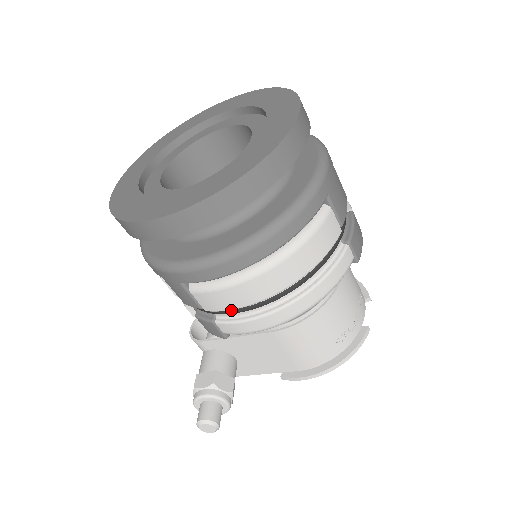
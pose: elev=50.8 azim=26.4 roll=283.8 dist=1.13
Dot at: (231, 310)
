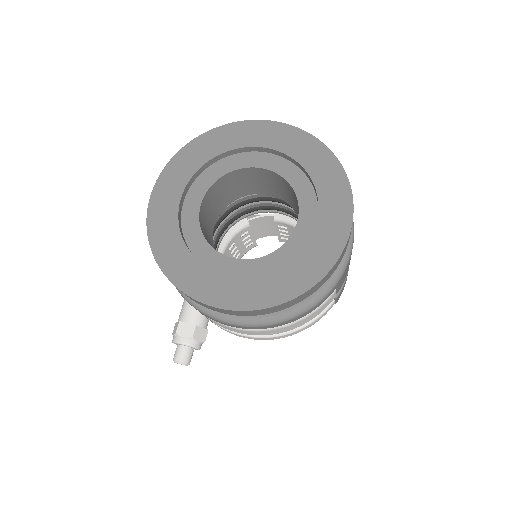
Dot at: occluded
